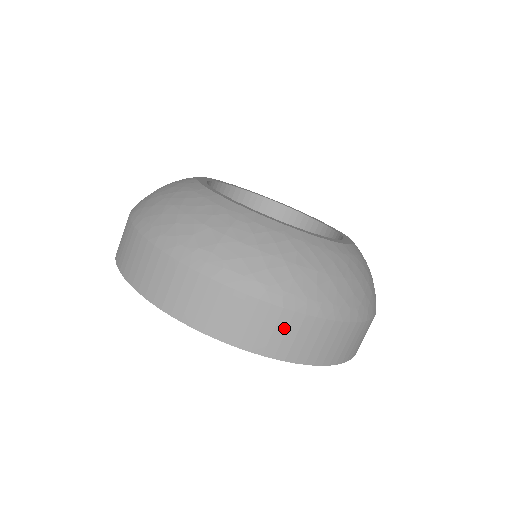
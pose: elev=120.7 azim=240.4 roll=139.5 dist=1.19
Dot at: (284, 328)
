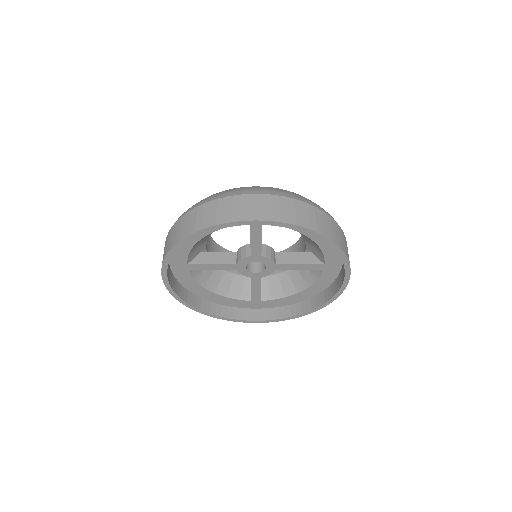
Dot at: (314, 215)
